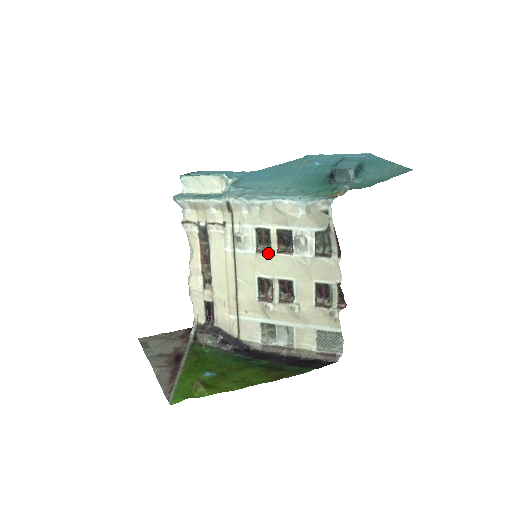
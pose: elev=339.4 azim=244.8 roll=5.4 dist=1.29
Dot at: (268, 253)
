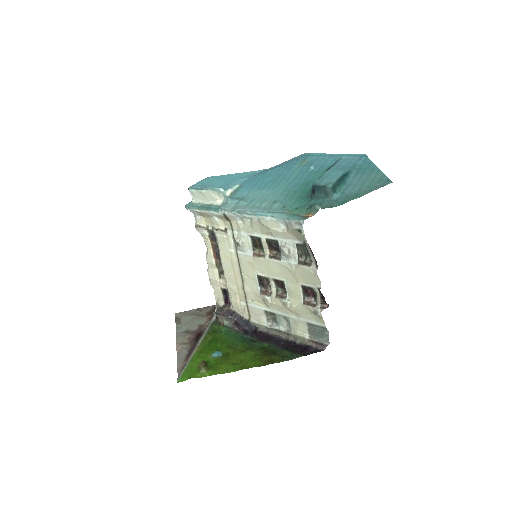
Dot at: (262, 257)
